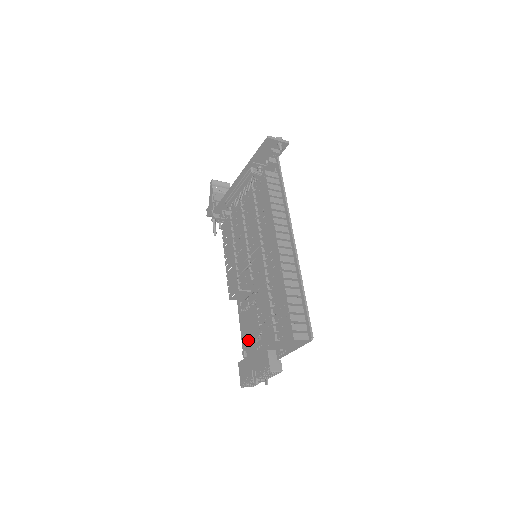
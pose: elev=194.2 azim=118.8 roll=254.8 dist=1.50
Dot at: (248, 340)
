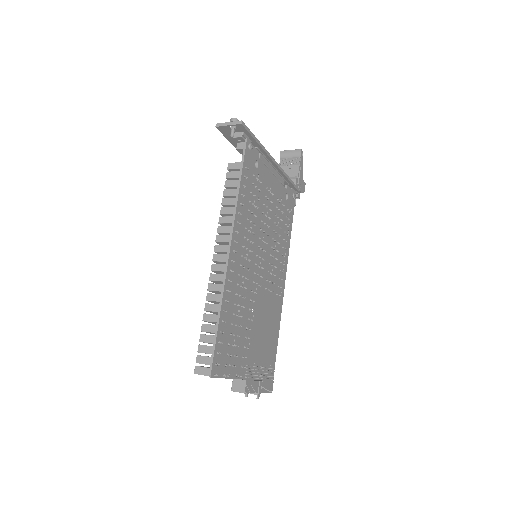
Dot at: occluded
